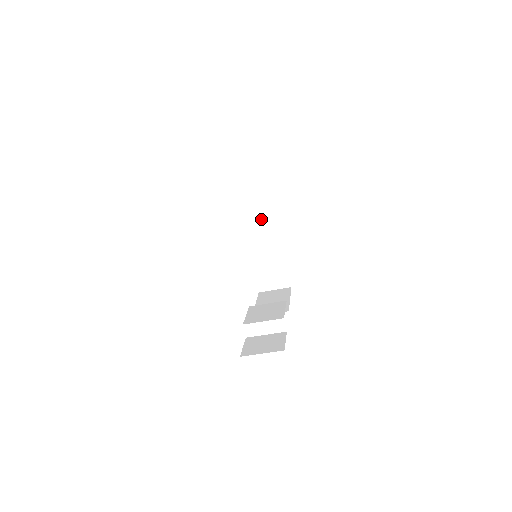
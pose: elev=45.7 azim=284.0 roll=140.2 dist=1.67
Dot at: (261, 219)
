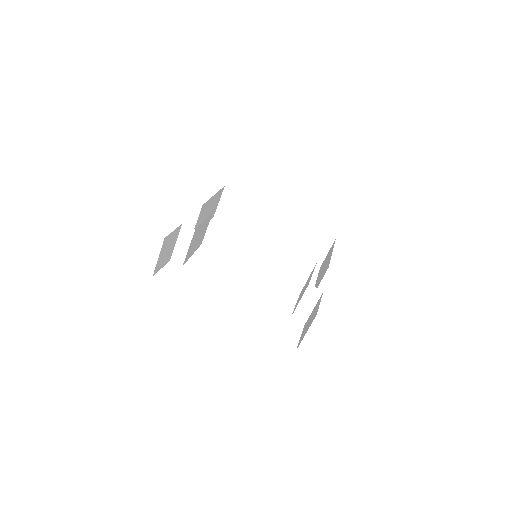
Dot at: (257, 217)
